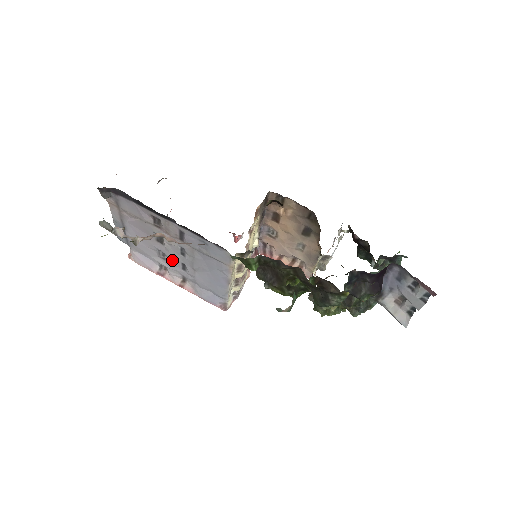
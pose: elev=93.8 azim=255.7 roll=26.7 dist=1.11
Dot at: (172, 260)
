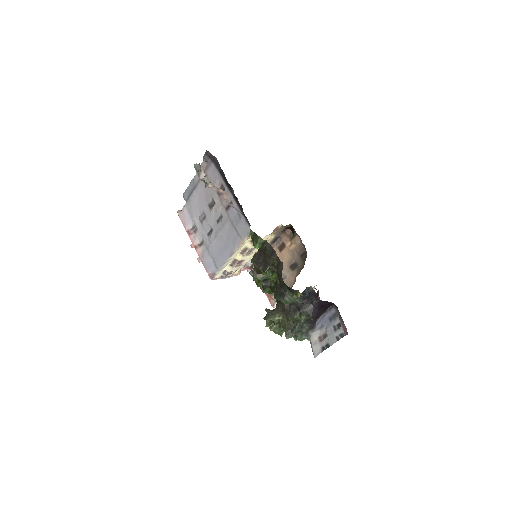
Dot at: (207, 224)
